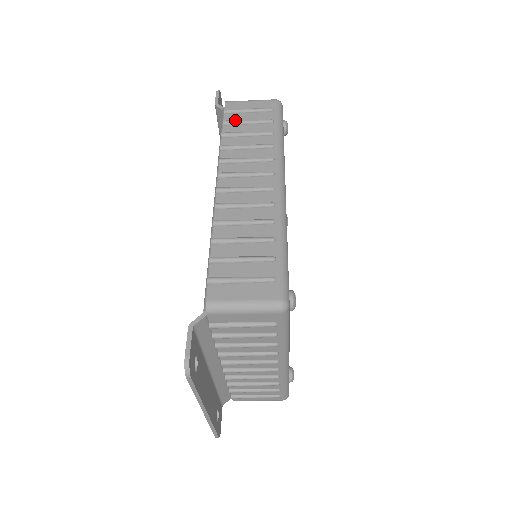
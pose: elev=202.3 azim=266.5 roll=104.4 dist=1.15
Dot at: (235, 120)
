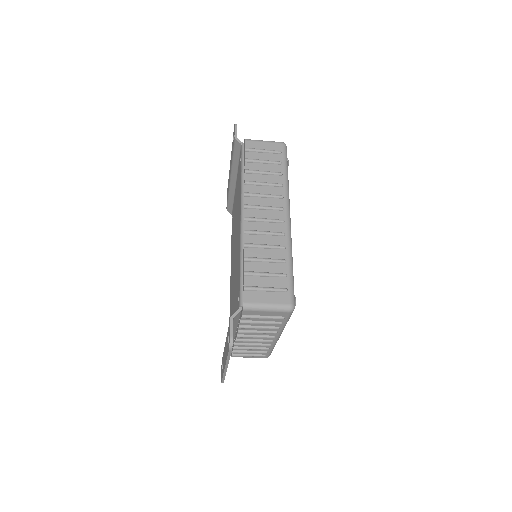
Dot at: (254, 159)
